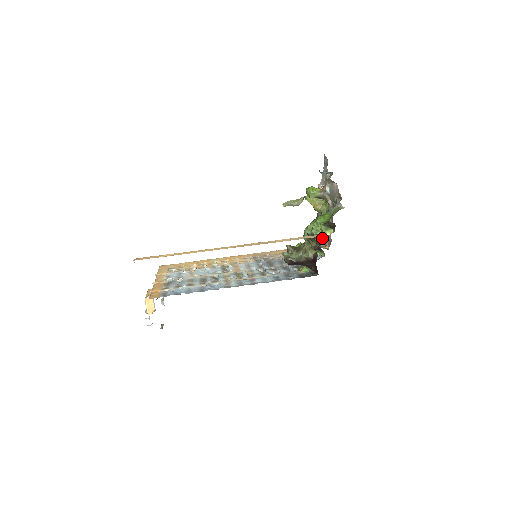
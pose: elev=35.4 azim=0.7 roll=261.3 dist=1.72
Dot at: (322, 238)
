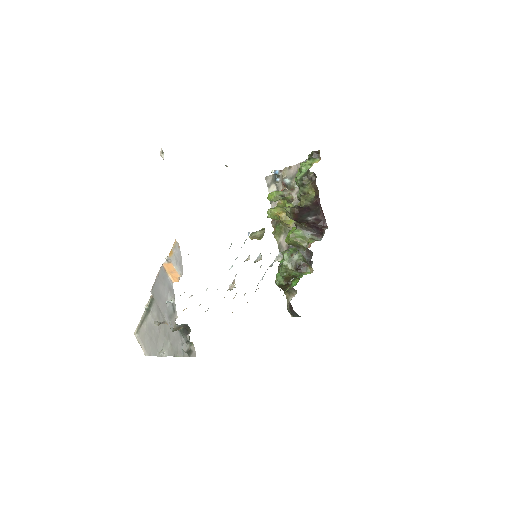
Dot at: occluded
